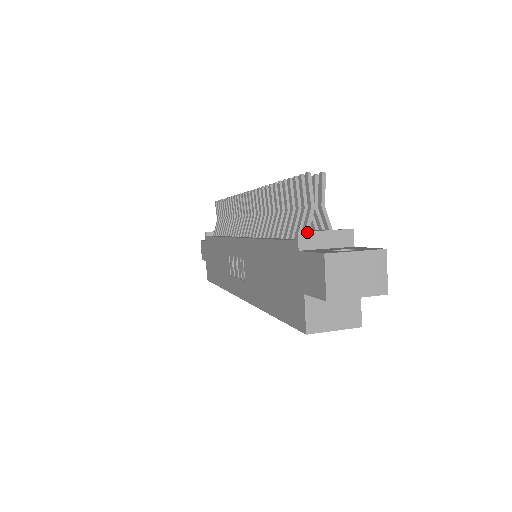
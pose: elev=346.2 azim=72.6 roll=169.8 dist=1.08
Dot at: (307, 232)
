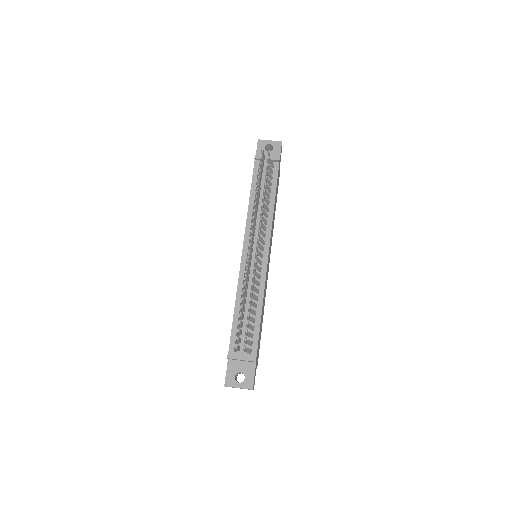
Dot at: occluded
